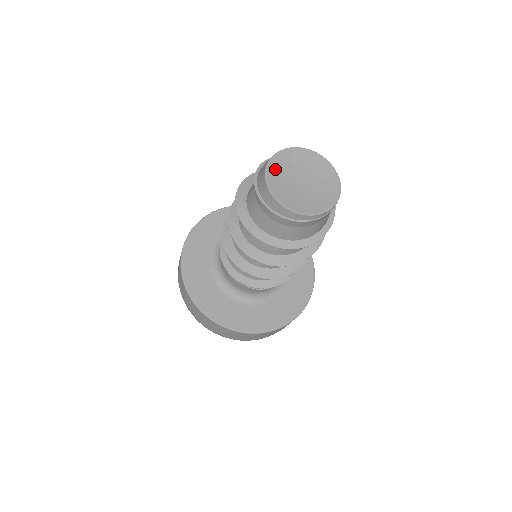
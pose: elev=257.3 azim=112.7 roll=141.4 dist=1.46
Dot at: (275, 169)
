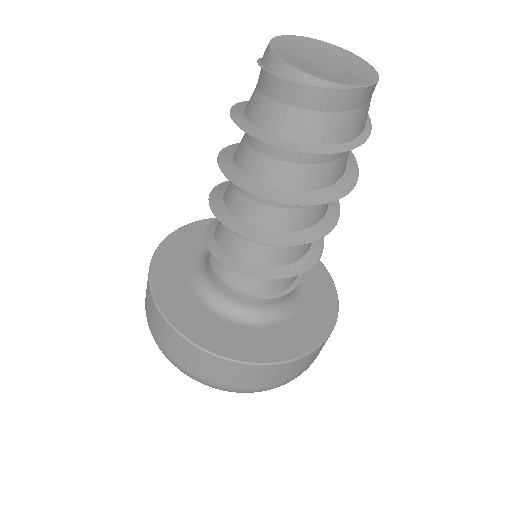
Dot at: (299, 42)
